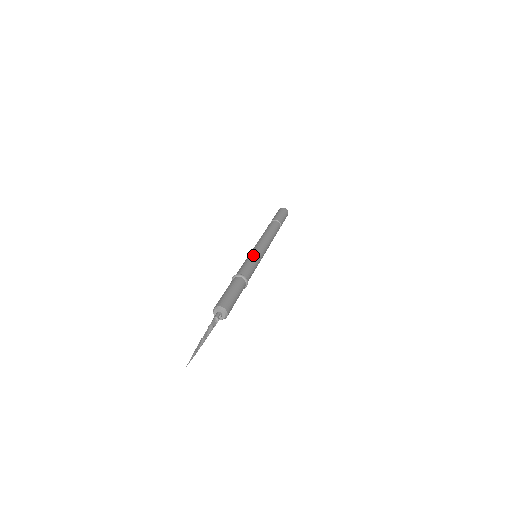
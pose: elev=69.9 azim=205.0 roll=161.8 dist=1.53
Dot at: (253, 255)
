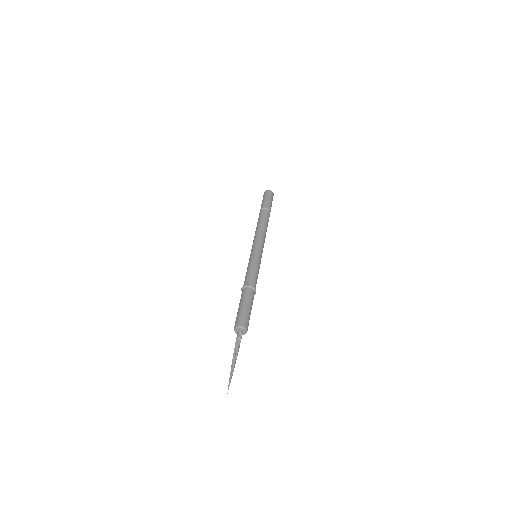
Dot at: (250, 259)
